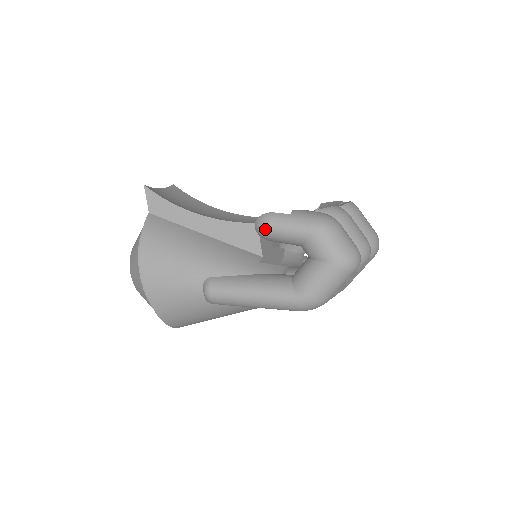
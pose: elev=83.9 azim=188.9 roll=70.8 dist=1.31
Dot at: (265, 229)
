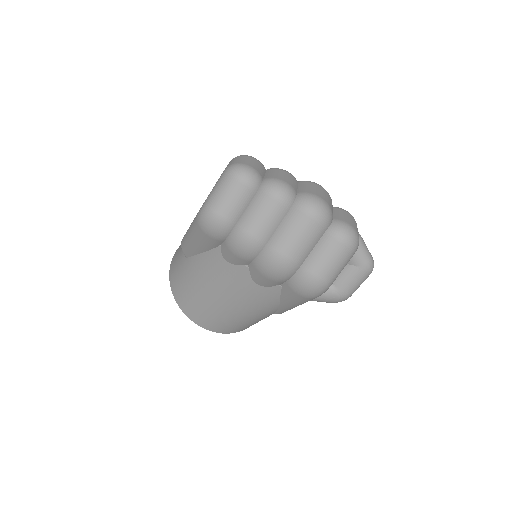
Dot at: occluded
